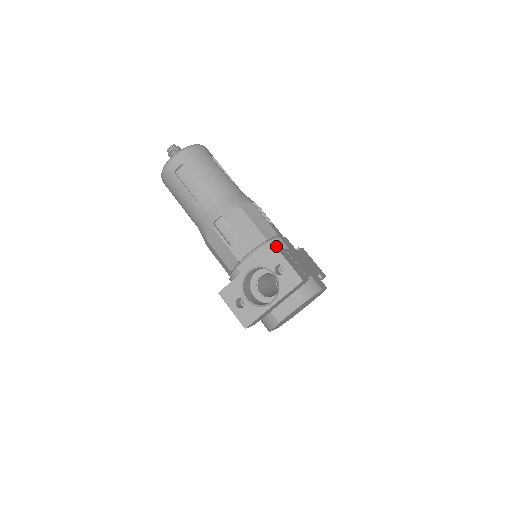
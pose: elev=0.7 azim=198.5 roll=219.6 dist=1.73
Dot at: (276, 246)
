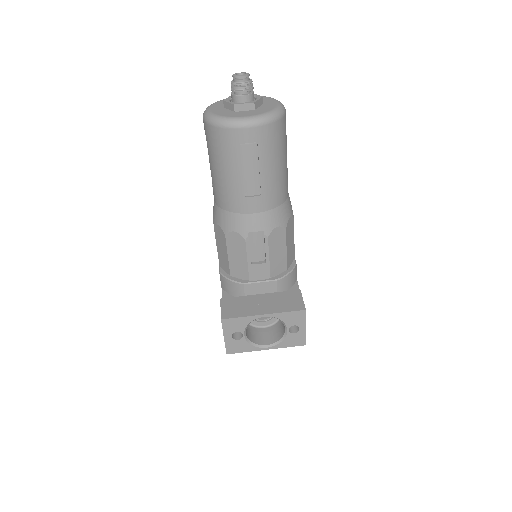
Dot at: (305, 309)
